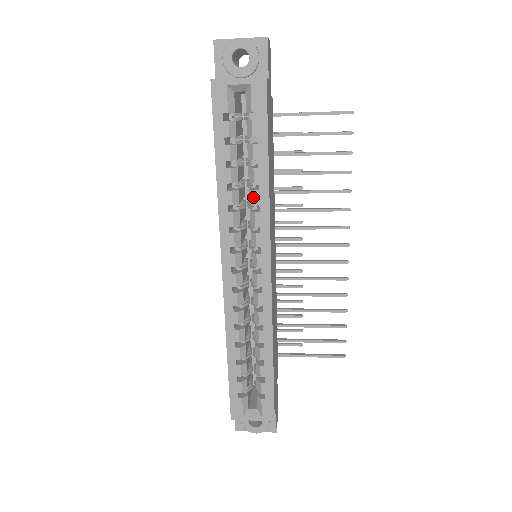
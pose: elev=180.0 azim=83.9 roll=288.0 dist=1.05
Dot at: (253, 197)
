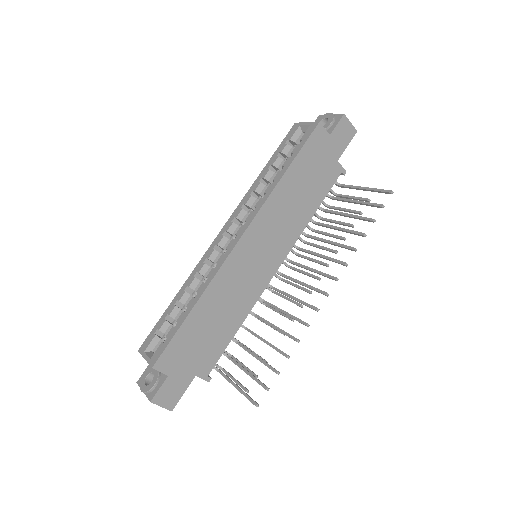
Dot at: (267, 188)
